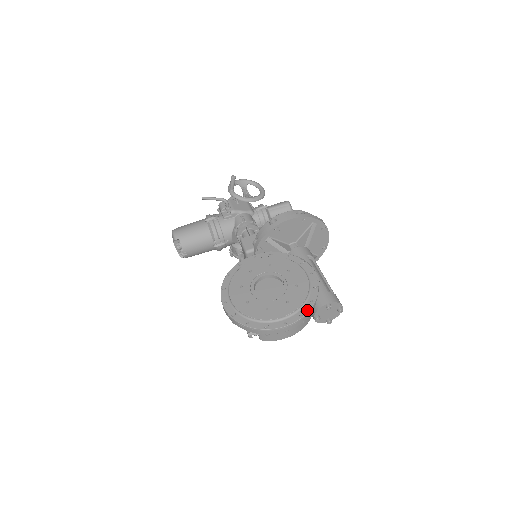
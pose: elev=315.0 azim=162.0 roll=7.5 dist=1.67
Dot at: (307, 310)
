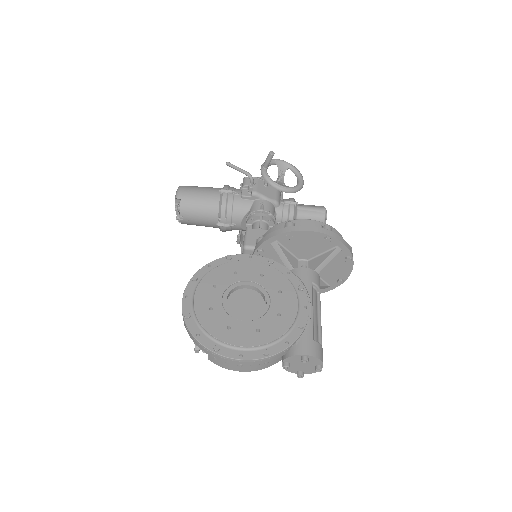
Dot at: (276, 351)
